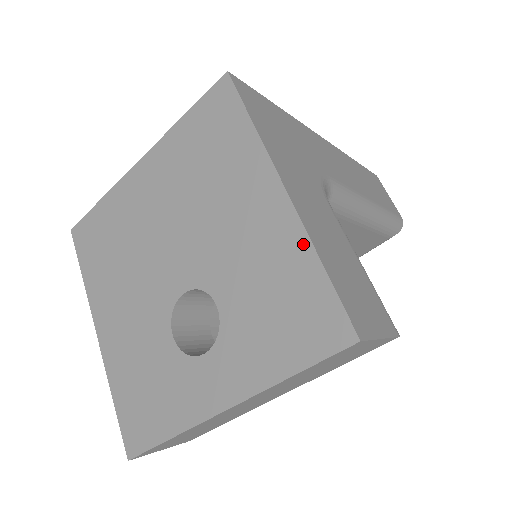
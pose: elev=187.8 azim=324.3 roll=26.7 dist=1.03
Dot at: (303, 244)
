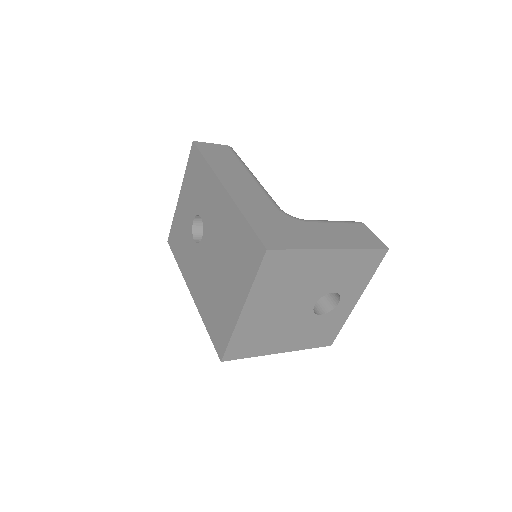
Dot at: (354, 252)
